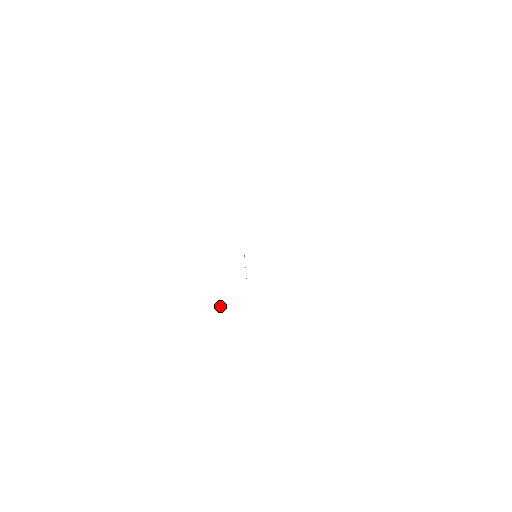
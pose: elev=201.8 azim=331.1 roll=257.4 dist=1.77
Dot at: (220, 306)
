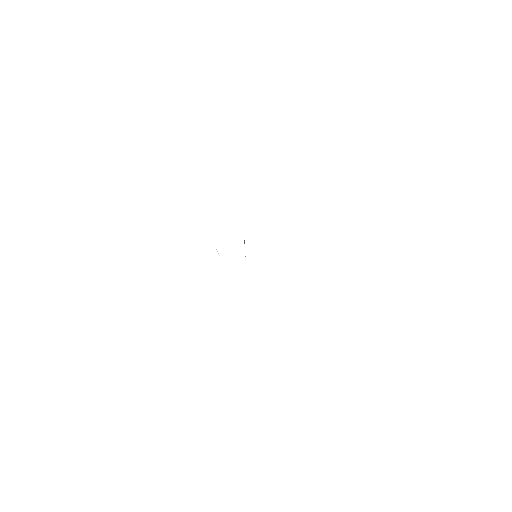
Dot at: (217, 251)
